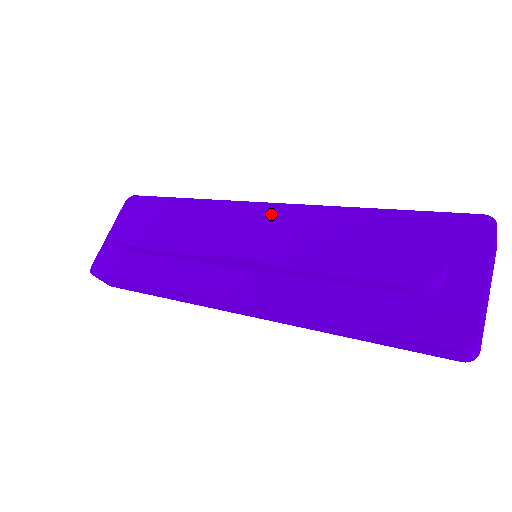
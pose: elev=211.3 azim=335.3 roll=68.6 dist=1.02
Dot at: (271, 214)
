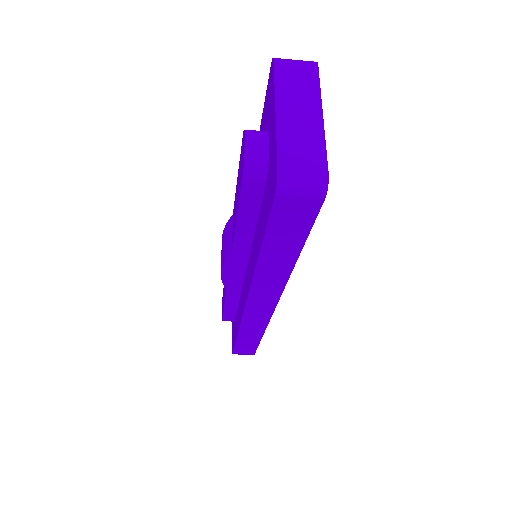
Dot at: occluded
